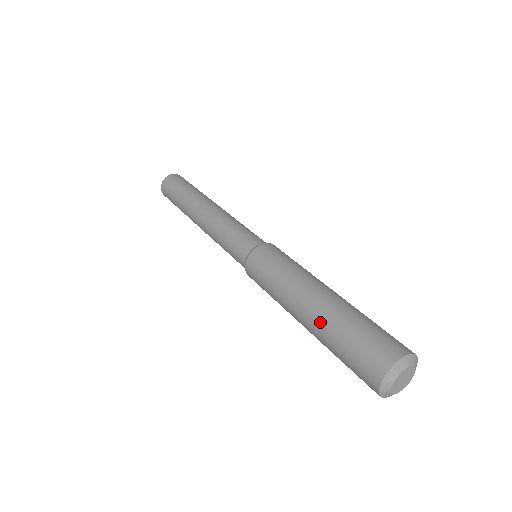
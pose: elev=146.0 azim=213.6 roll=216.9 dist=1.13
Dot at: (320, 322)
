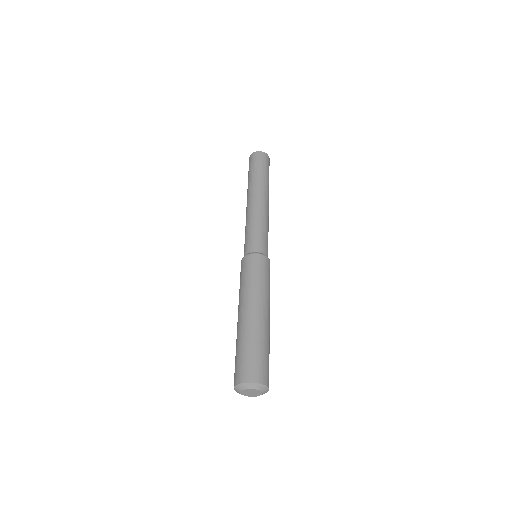
Dot at: (237, 333)
